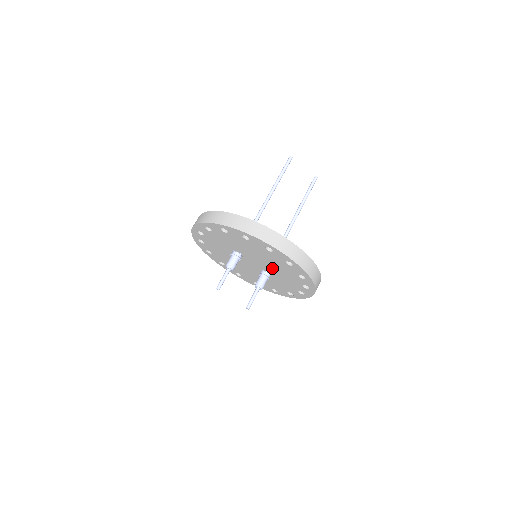
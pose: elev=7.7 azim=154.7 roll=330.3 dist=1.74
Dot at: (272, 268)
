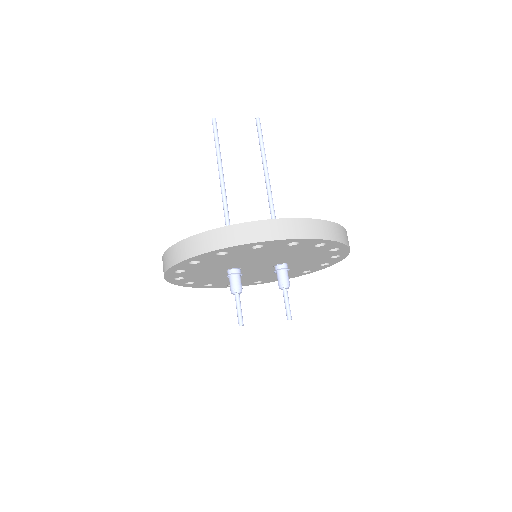
Dot at: (281, 258)
